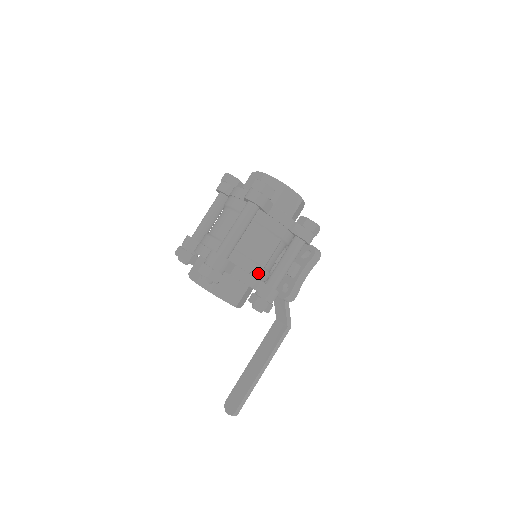
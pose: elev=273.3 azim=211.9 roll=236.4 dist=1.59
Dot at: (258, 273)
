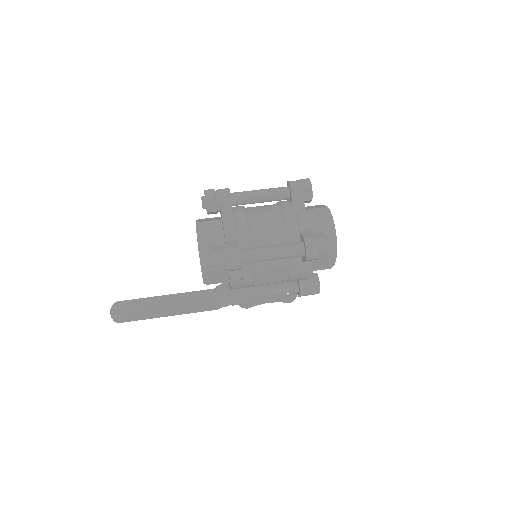
Dot at: (247, 285)
